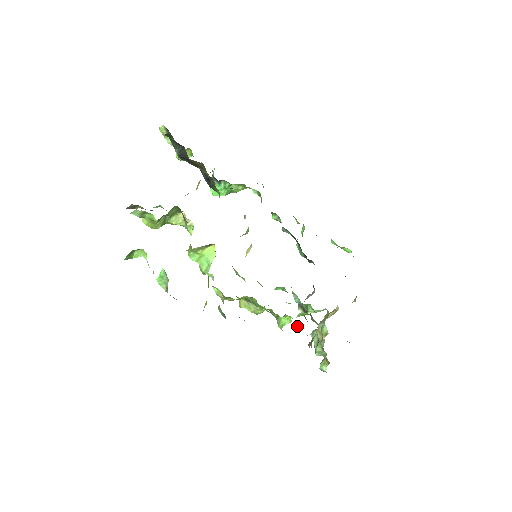
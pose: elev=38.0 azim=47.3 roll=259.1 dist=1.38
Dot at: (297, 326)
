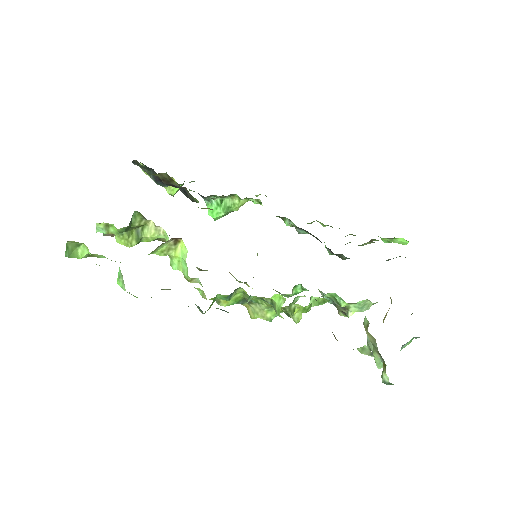
Dot at: (306, 311)
